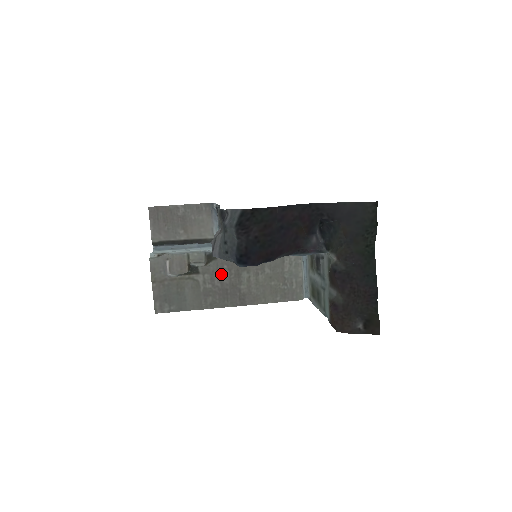
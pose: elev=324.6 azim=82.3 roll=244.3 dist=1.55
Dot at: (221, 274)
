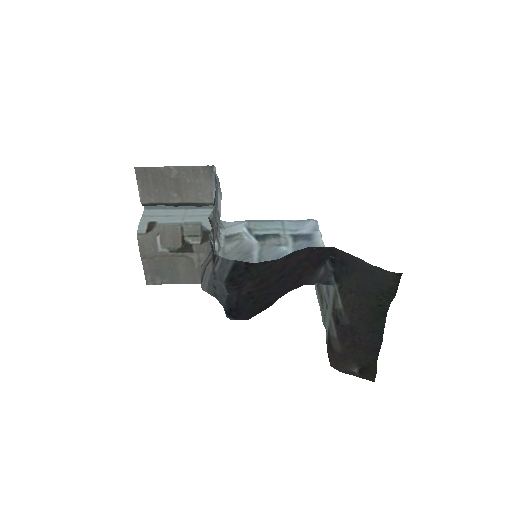
Dot at: occluded
